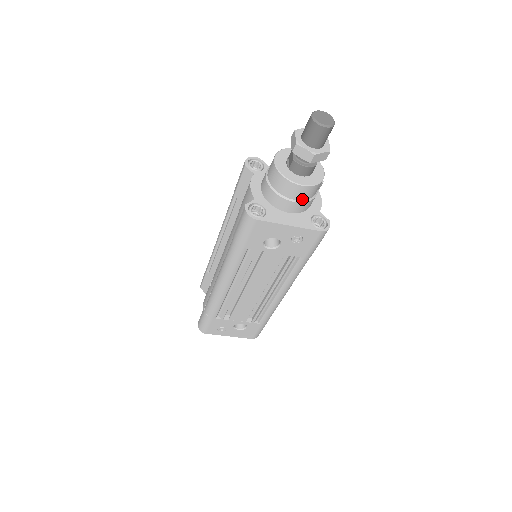
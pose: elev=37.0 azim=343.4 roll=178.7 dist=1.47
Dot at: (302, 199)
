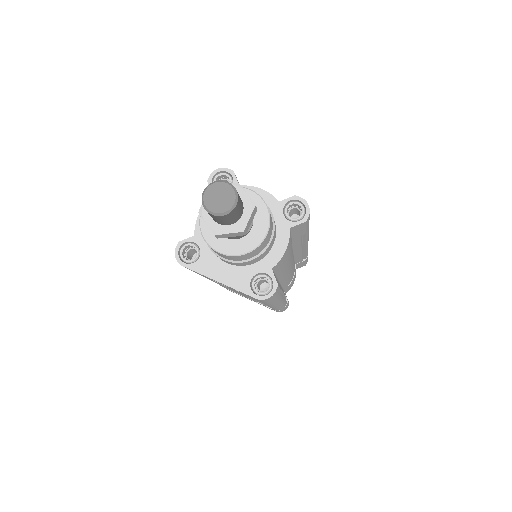
Dot at: (233, 260)
